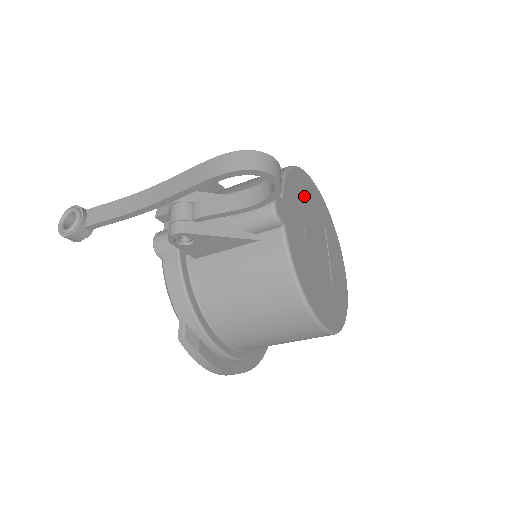
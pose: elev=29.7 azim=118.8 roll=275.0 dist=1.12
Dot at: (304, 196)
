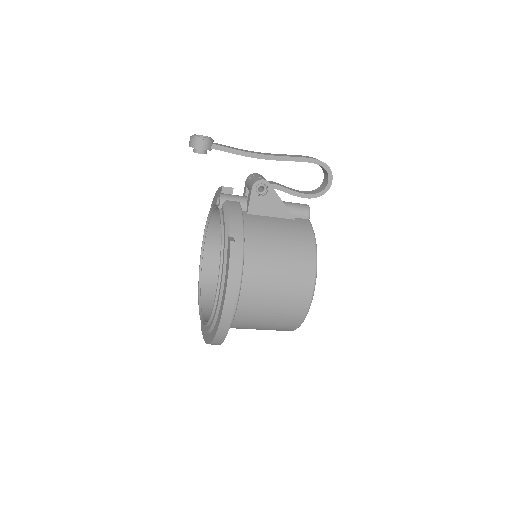
Dot at: occluded
